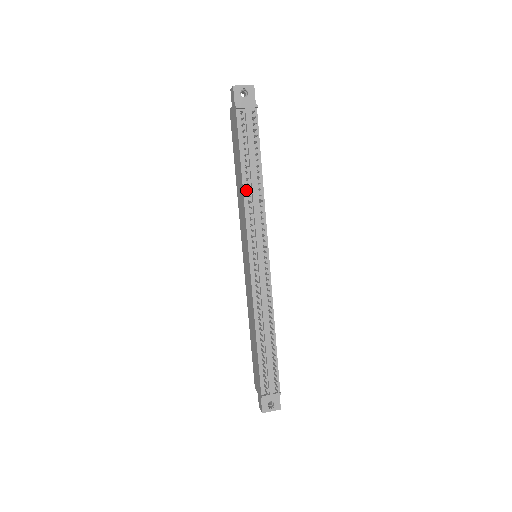
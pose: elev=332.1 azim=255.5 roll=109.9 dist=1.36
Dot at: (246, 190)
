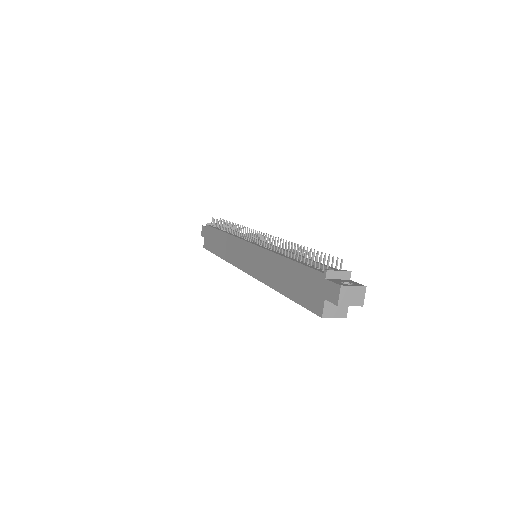
Dot at: (229, 233)
